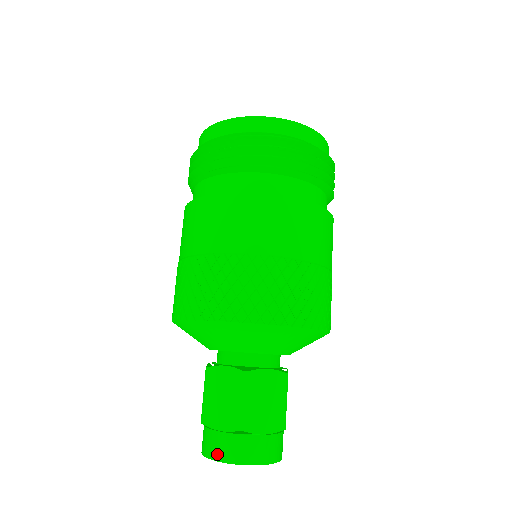
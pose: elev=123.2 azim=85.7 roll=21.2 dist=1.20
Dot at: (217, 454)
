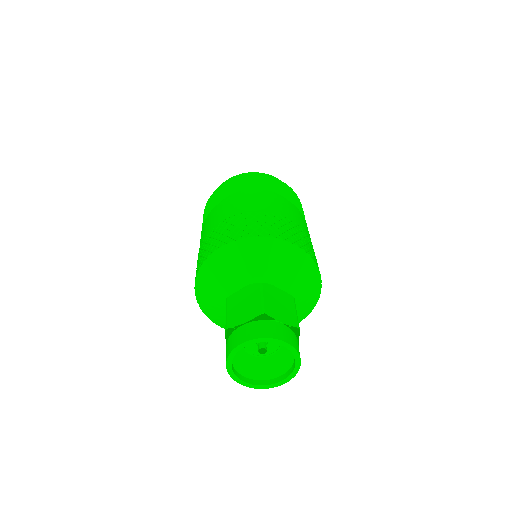
Dot at: (243, 338)
